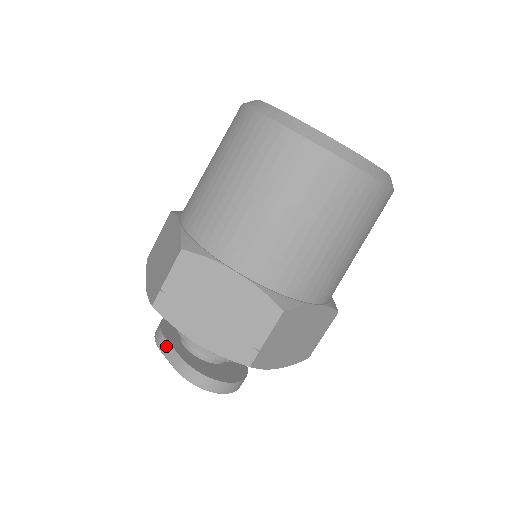
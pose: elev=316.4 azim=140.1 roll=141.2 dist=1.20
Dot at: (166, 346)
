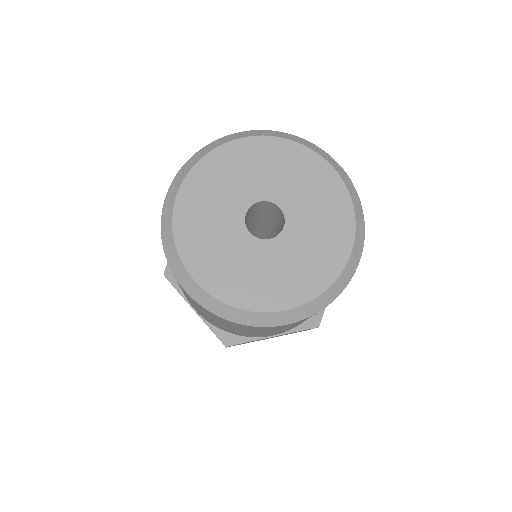
Dot at: occluded
